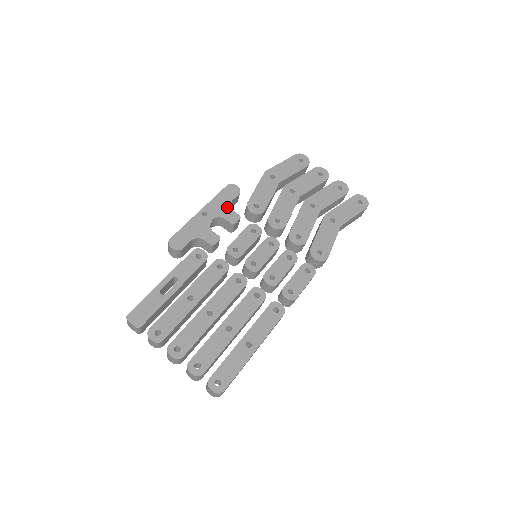
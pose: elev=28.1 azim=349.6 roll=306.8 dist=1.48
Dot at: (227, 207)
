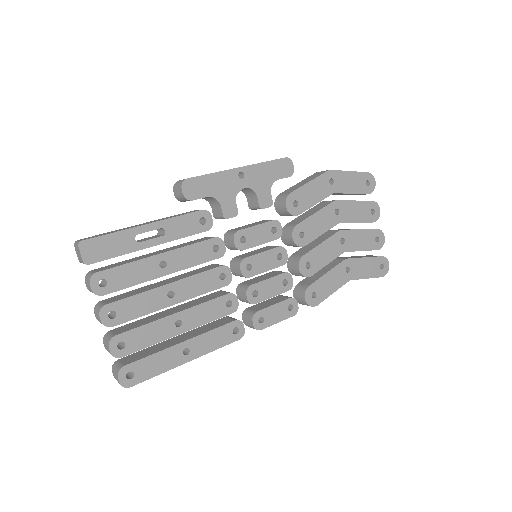
Dot at: (268, 184)
